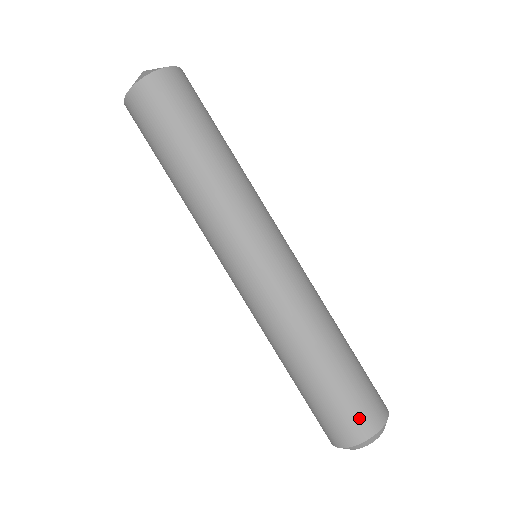
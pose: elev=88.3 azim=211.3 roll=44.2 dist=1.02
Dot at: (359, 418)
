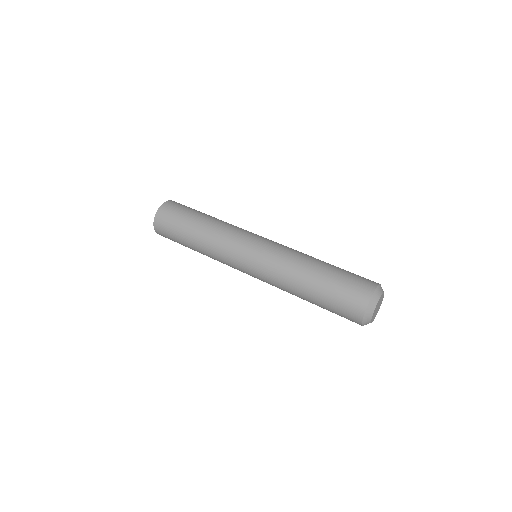
Dot at: occluded
